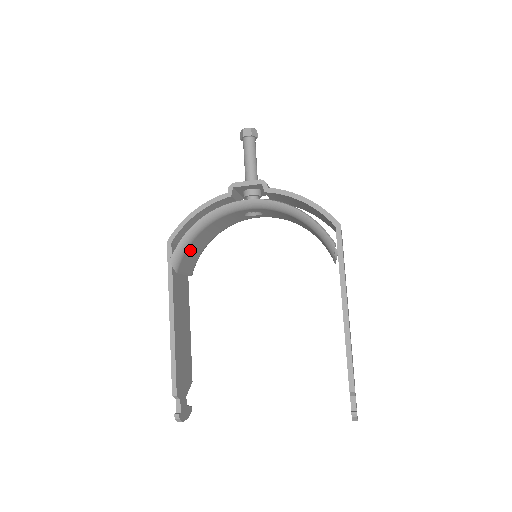
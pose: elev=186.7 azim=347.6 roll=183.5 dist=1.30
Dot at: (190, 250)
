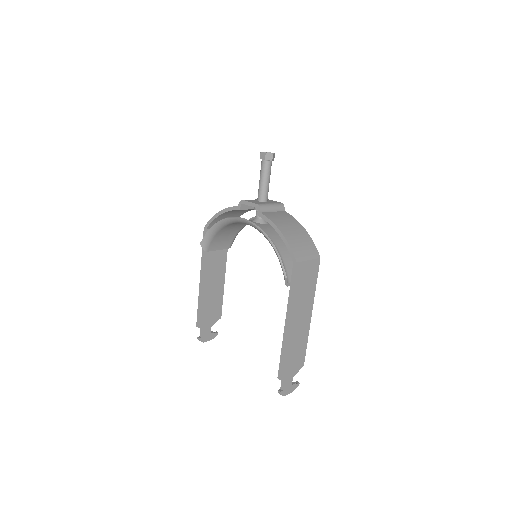
Dot at: (218, 237)
